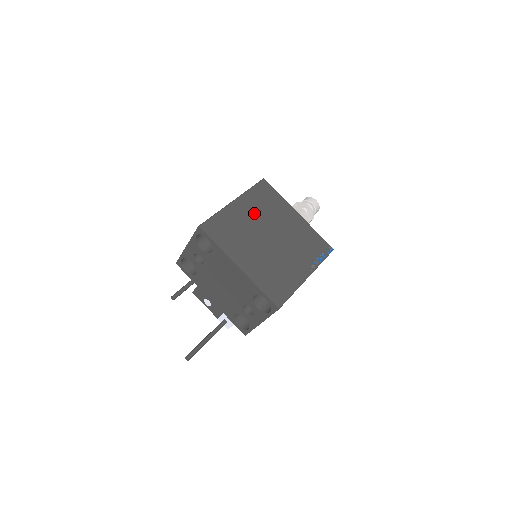
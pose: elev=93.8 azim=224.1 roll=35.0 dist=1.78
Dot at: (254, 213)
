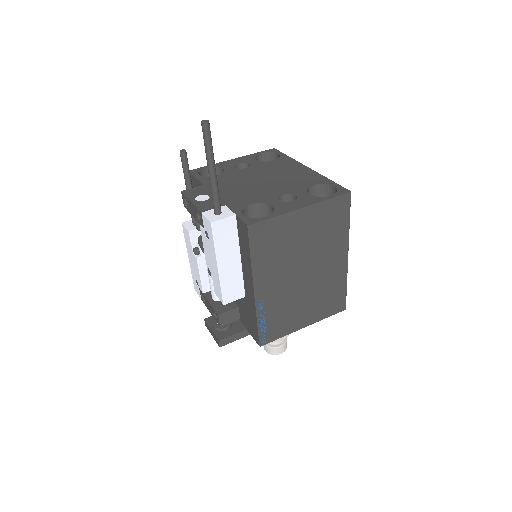
Dot at: occluded
